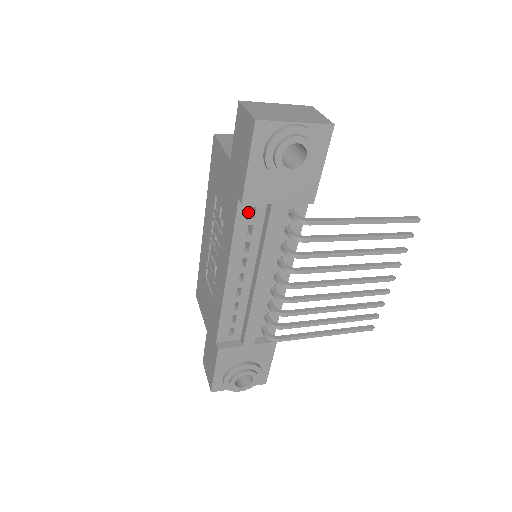
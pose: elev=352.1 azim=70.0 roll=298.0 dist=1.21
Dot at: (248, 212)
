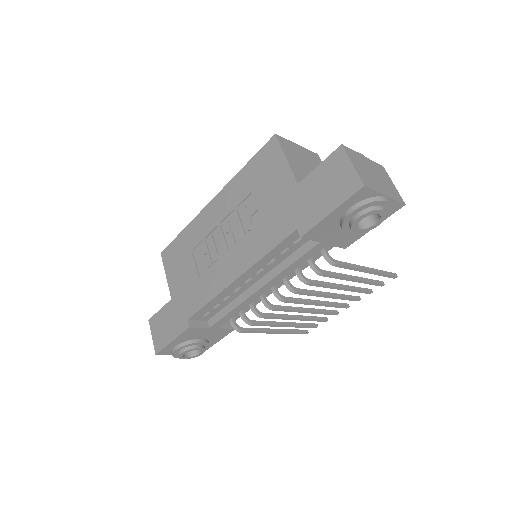
Dot at: (294, 239)
